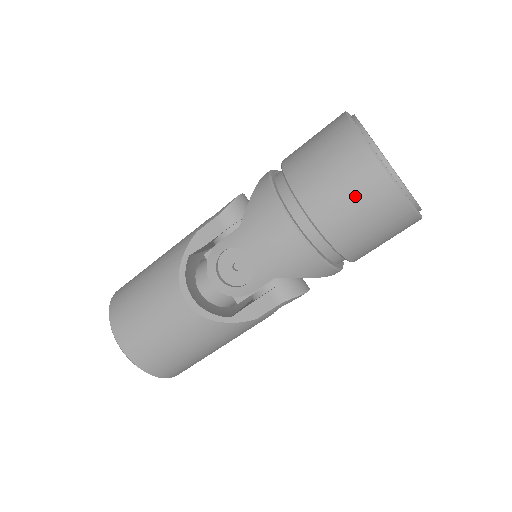
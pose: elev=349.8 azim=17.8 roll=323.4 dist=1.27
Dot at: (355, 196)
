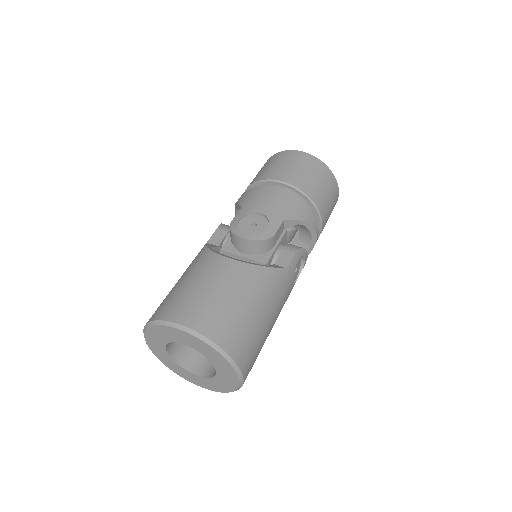
Dot at: (300, 166)
